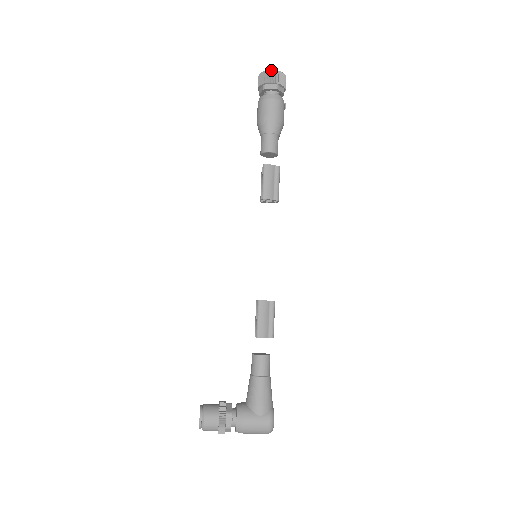
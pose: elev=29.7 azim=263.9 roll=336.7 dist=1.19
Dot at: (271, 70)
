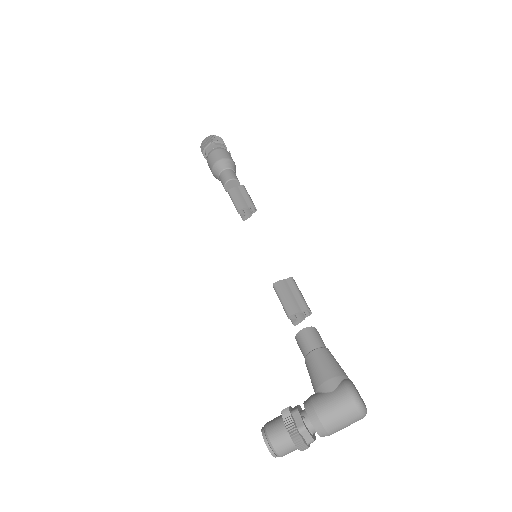
Dot at: (205, 139)
